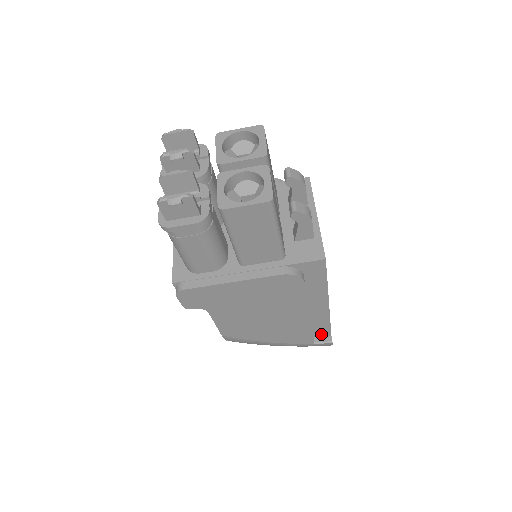
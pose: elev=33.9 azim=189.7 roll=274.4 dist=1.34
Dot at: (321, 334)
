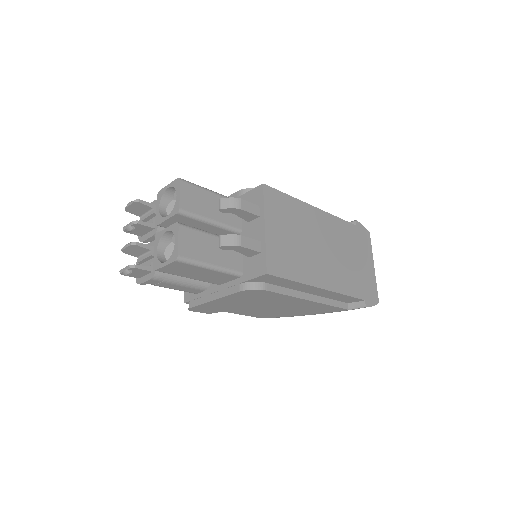
Dot at: (352, 301)
